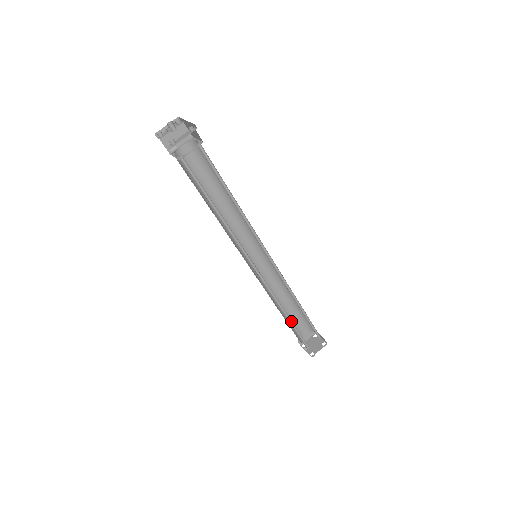
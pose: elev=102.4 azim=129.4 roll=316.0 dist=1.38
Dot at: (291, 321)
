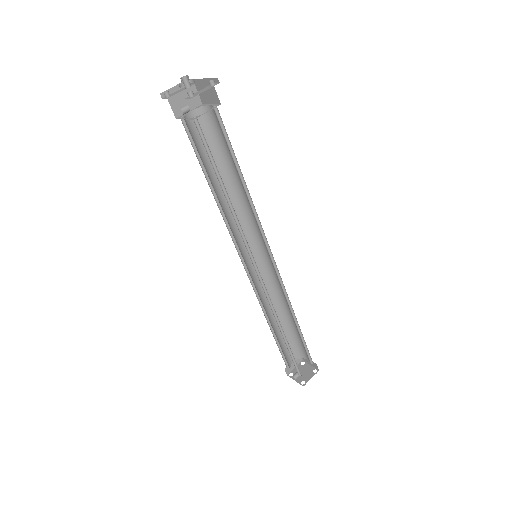
Dot at: (286, 340)
